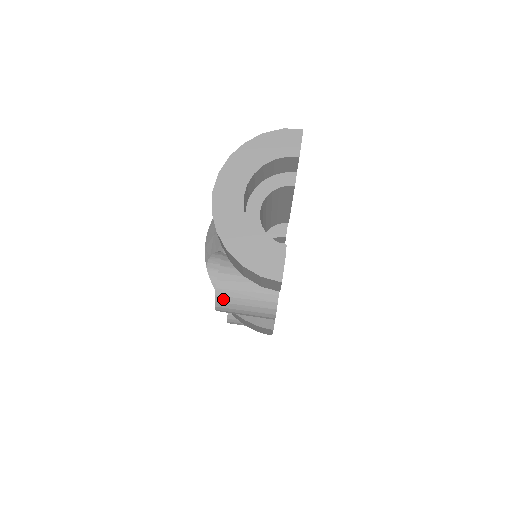
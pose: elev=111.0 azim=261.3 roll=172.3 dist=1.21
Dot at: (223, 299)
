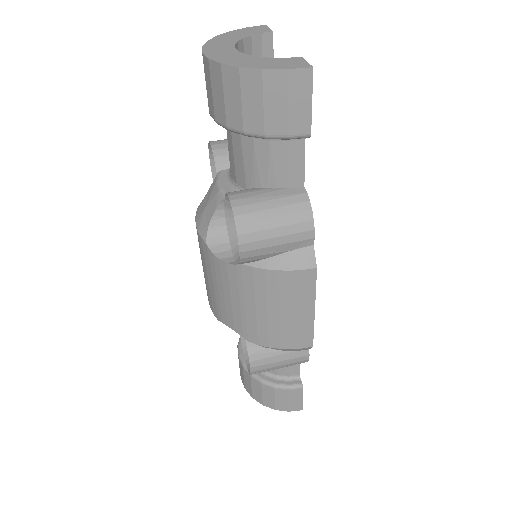
Dot at: (245, 218)
